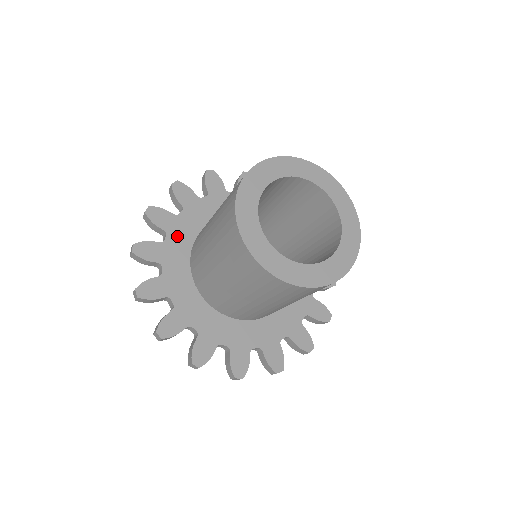
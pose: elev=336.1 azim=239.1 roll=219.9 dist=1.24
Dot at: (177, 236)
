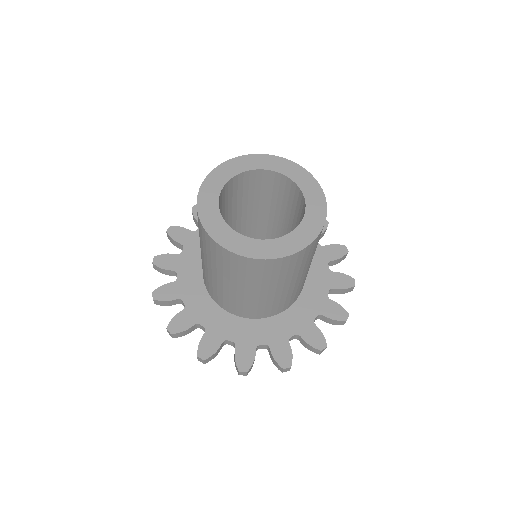
Dot at: occluded
